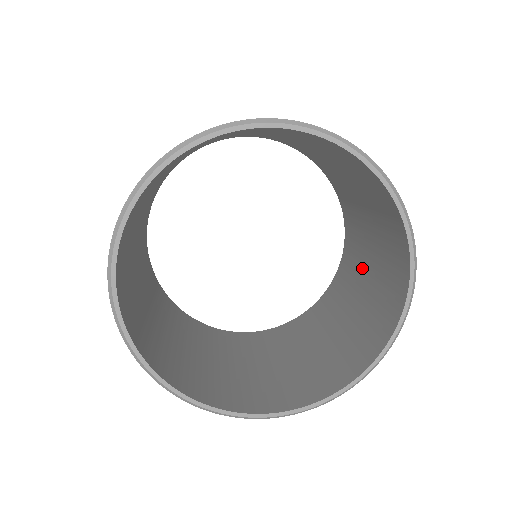
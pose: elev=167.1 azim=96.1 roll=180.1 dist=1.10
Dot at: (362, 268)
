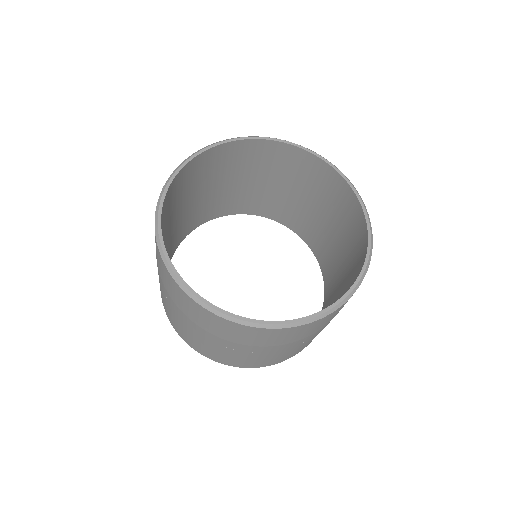
Dot at: (339, 271)
